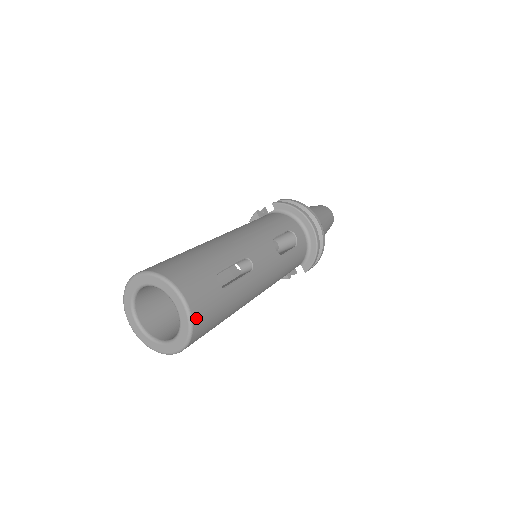
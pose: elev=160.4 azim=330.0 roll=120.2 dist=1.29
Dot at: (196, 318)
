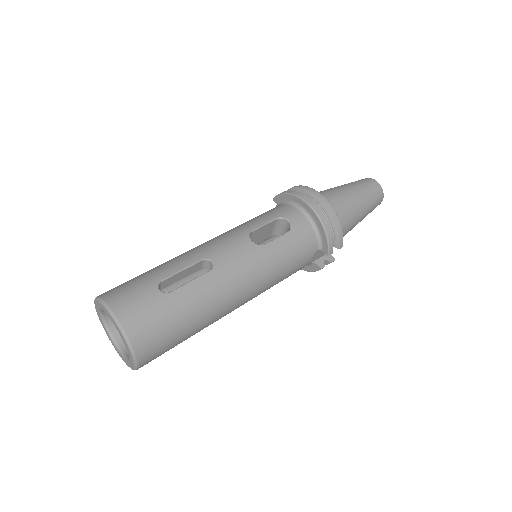
Dot at: (129, 327)
